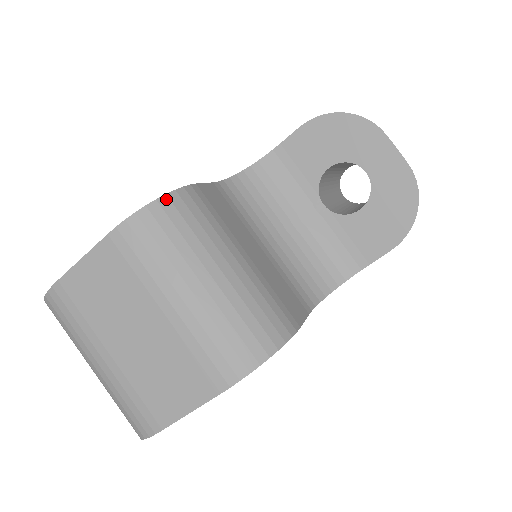
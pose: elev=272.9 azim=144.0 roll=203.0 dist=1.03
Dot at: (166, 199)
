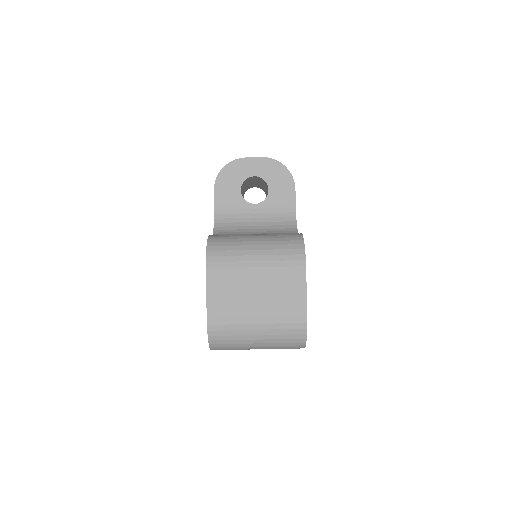
Dot at: (209, 243)
